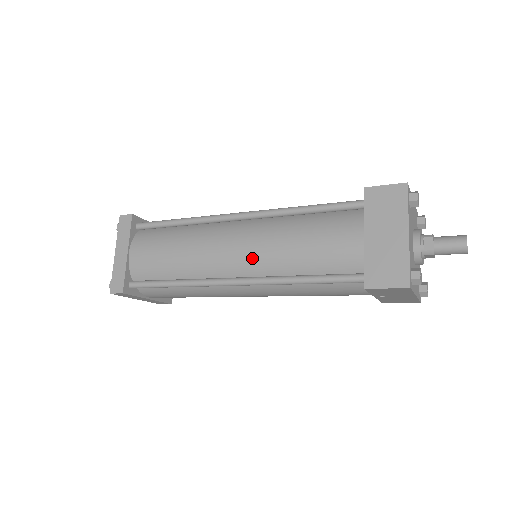
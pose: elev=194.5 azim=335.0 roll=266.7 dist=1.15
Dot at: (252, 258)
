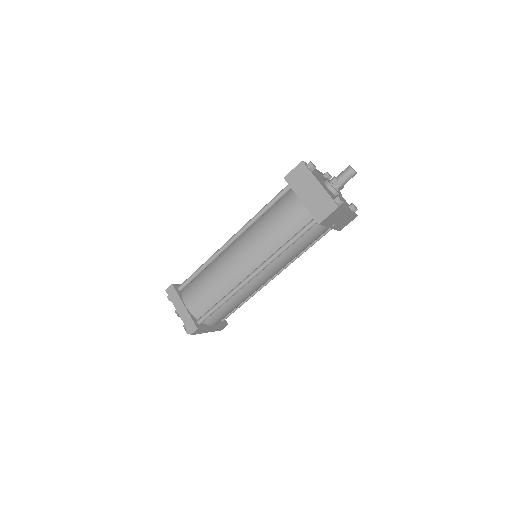
Dot at: (254, 254)
